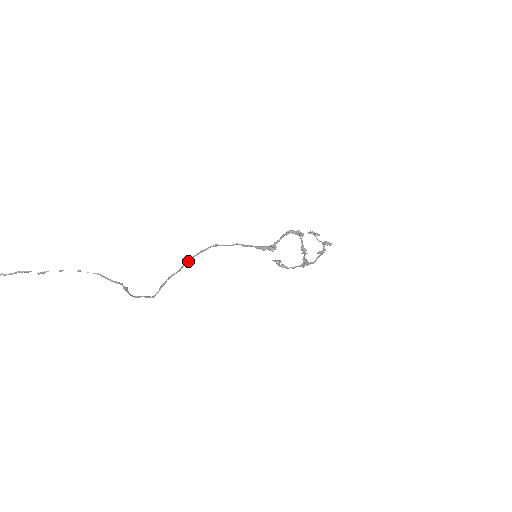
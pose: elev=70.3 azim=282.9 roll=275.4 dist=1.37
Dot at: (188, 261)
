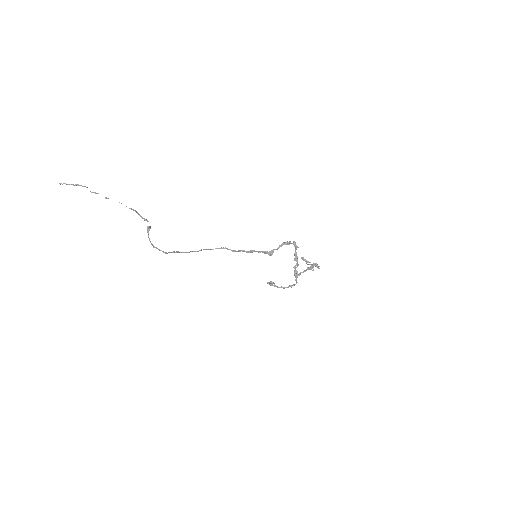
Dot at: occluded
